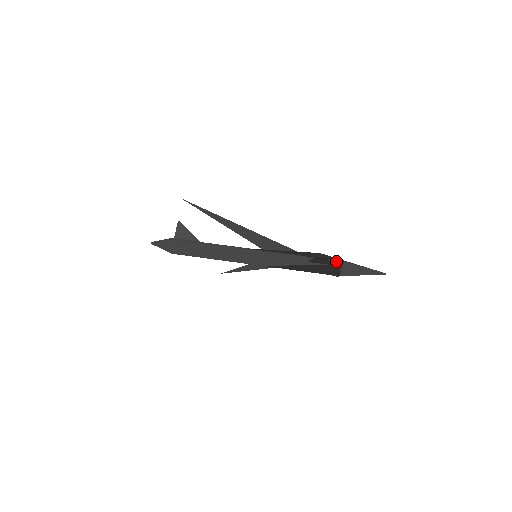
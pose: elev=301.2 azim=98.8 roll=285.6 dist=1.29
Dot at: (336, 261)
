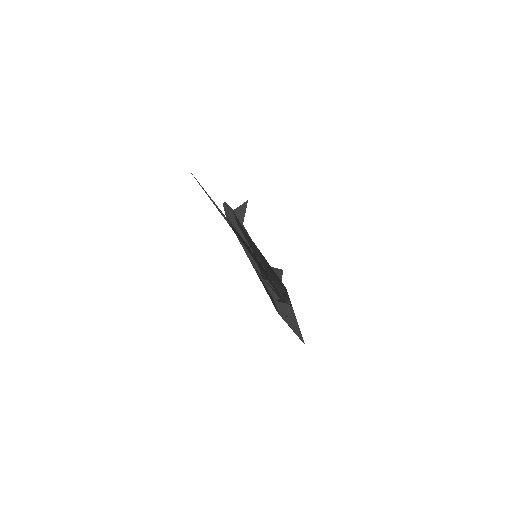
Dot at: (273, 296)
